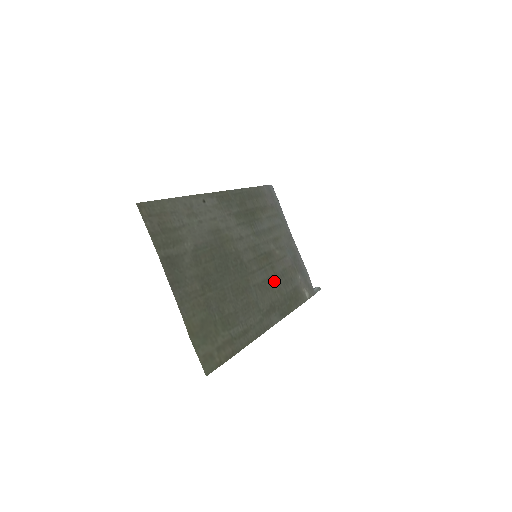
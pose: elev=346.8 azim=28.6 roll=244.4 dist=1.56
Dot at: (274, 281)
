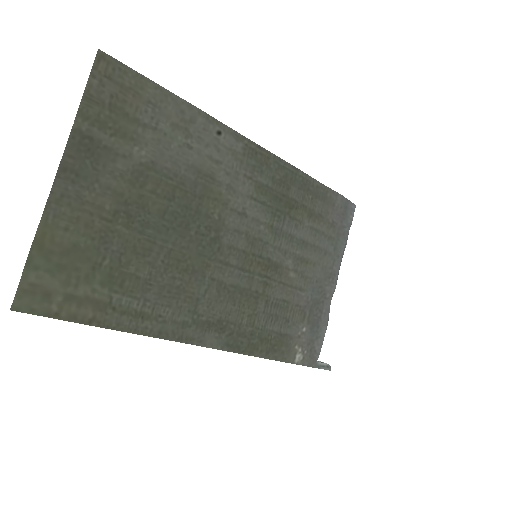
Dot at: (254, 300)
